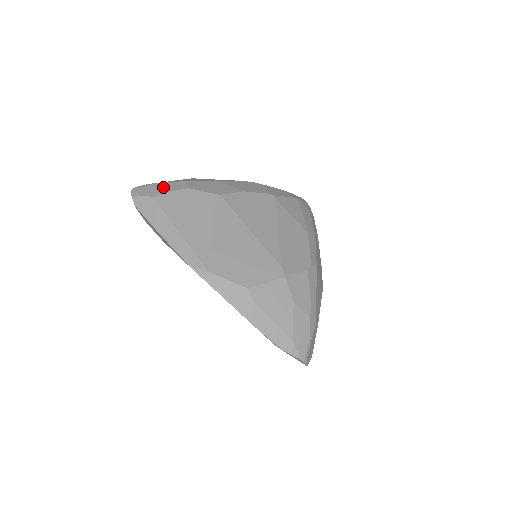
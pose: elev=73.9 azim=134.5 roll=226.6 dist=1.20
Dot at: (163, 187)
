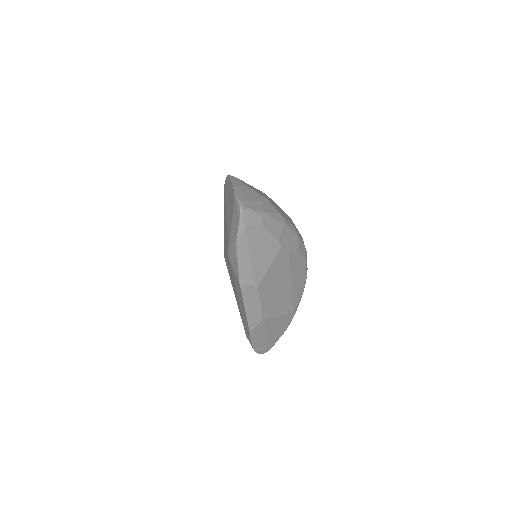
Dot at: occluded
